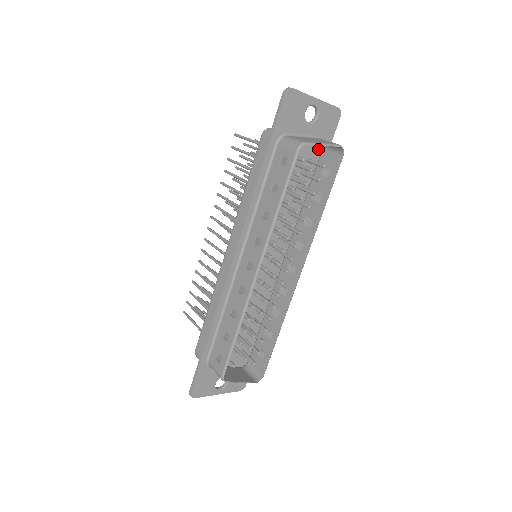
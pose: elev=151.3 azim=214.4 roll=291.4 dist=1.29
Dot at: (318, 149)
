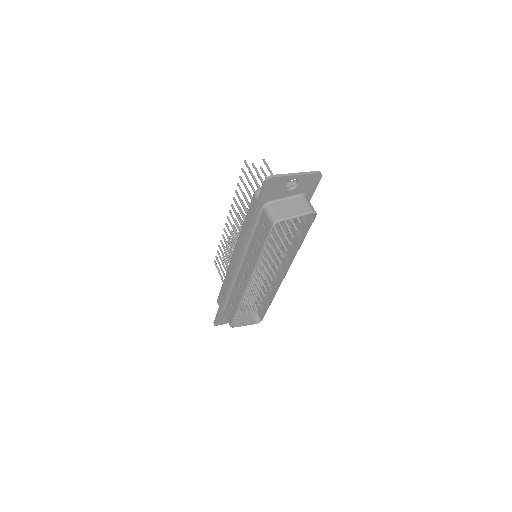
Dot at: occluded
